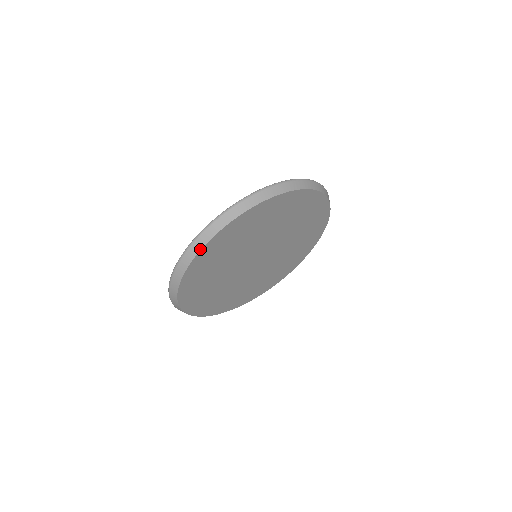
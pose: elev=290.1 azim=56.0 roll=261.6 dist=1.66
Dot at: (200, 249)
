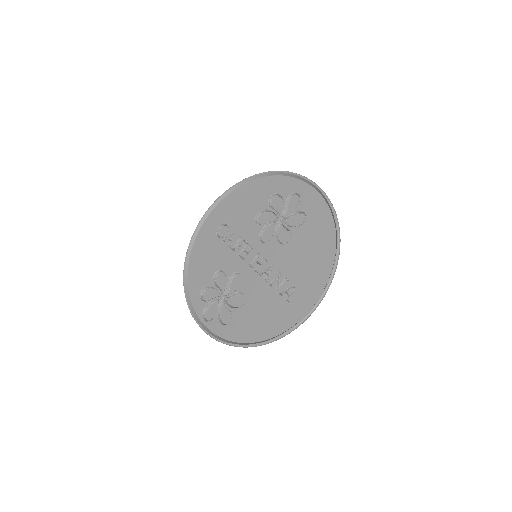
Dot at: occluded
